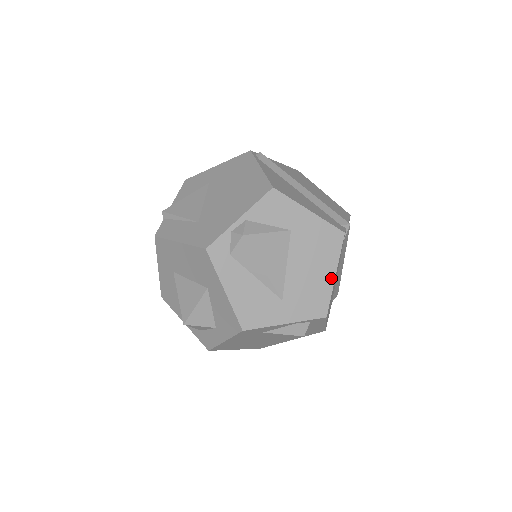
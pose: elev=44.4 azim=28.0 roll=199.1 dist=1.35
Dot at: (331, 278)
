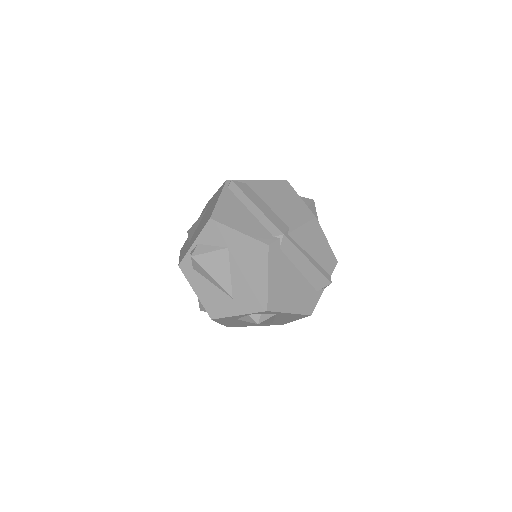
Dot at: (265, 281)
